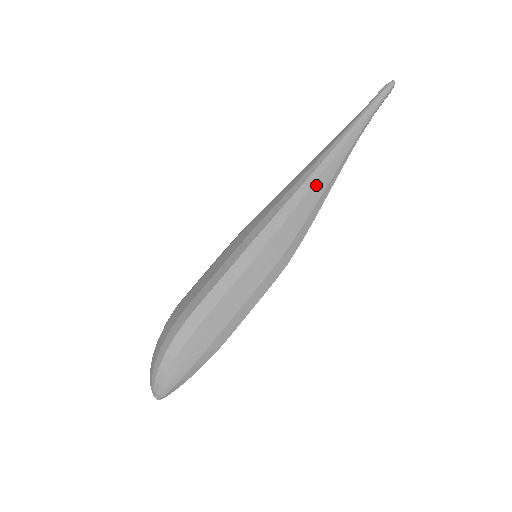
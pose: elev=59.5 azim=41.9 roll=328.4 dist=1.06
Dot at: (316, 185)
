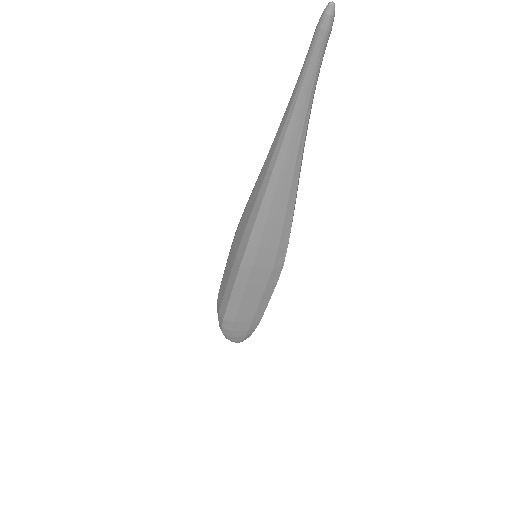
Dot at: (275, 203)
